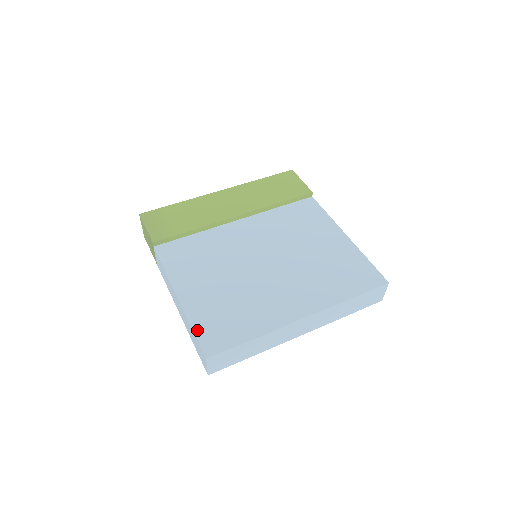
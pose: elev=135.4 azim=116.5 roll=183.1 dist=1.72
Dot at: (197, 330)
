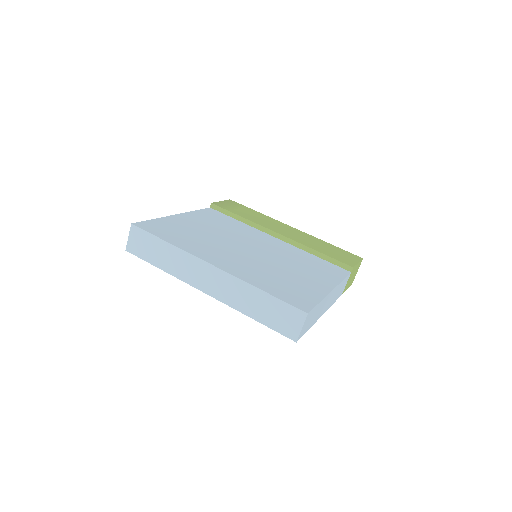
Dot at: (154, 221)
